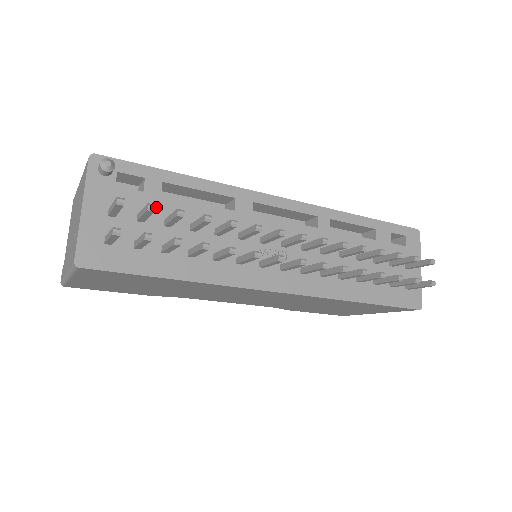
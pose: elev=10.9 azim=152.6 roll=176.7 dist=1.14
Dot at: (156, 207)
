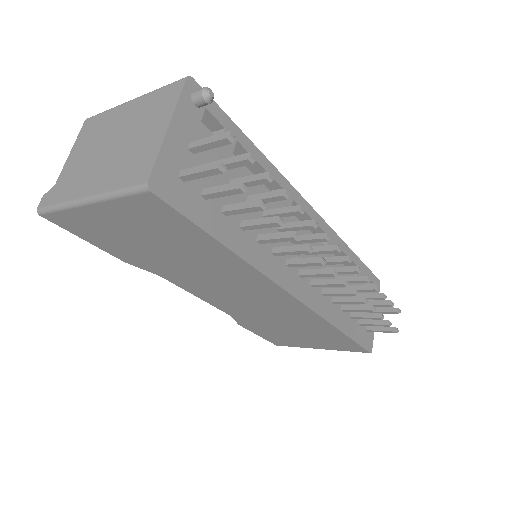
Dot at: occluded
